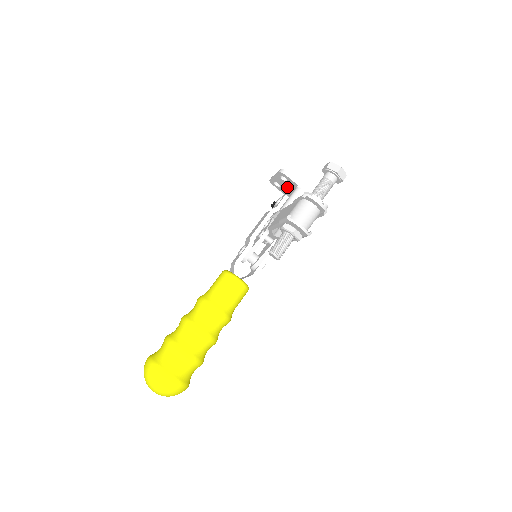
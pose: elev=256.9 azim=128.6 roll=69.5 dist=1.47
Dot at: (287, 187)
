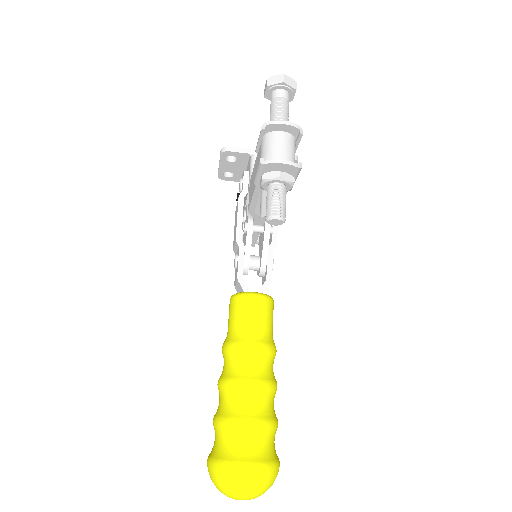
Dot at: (241, 168)
